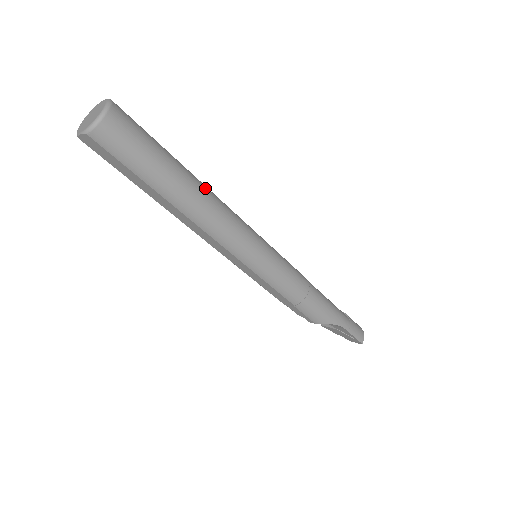
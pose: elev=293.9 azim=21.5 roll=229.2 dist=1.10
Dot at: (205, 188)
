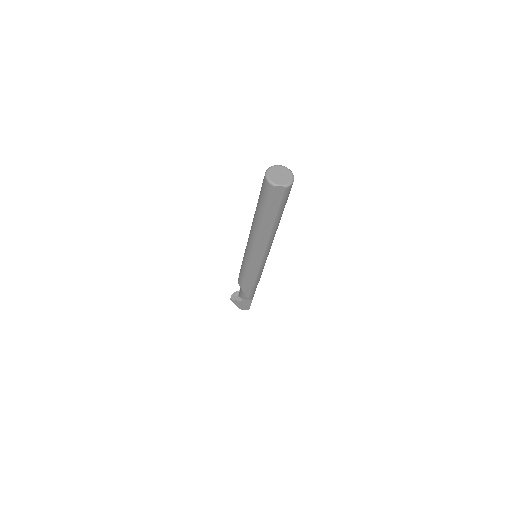
Dot at: occluded
